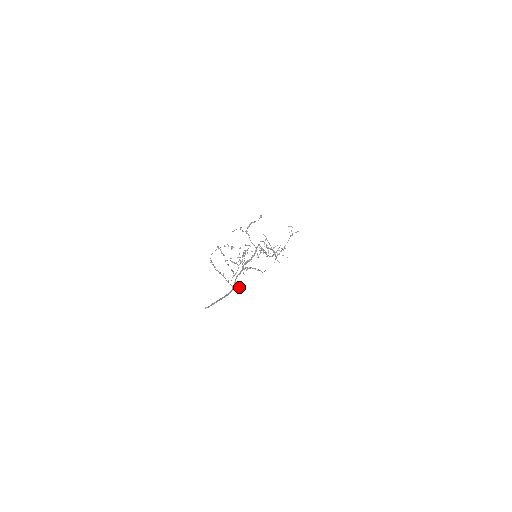
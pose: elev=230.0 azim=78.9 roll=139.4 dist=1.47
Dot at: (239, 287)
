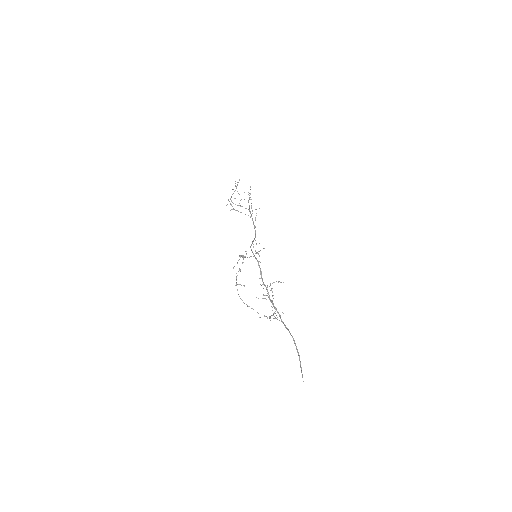
Dot at: occluded
